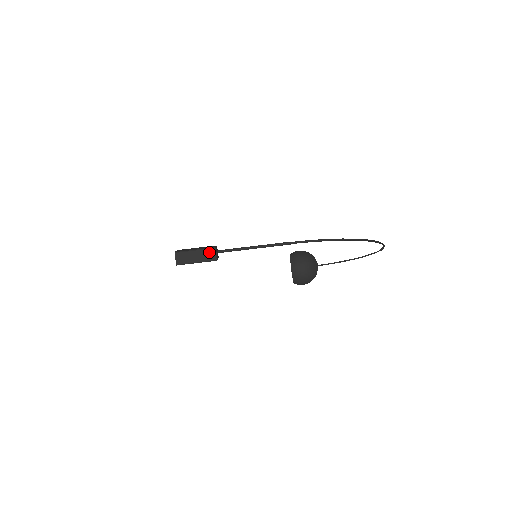
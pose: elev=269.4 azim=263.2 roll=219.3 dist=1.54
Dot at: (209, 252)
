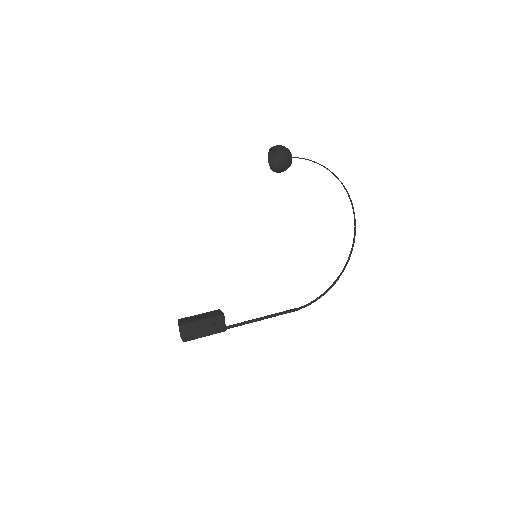
Dot at: (214, 312)
